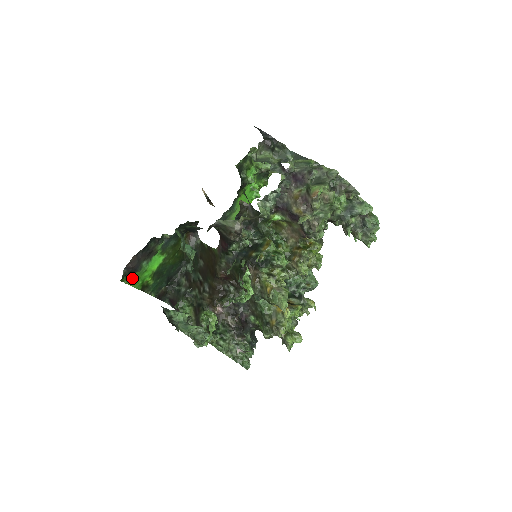
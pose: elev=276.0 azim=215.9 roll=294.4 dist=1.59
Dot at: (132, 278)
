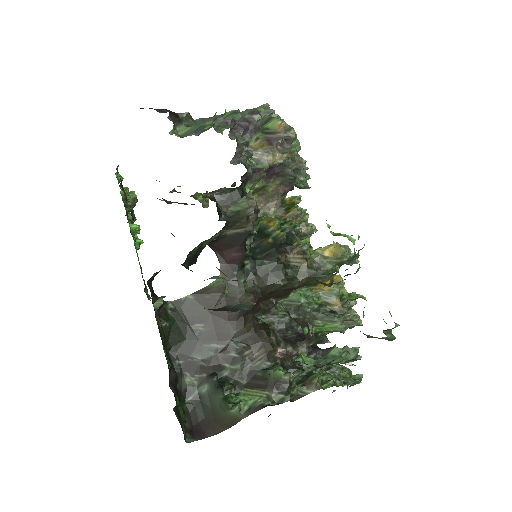
Dot at: occluded
